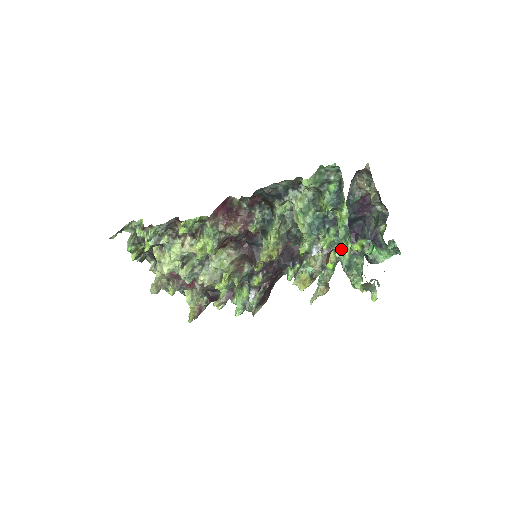
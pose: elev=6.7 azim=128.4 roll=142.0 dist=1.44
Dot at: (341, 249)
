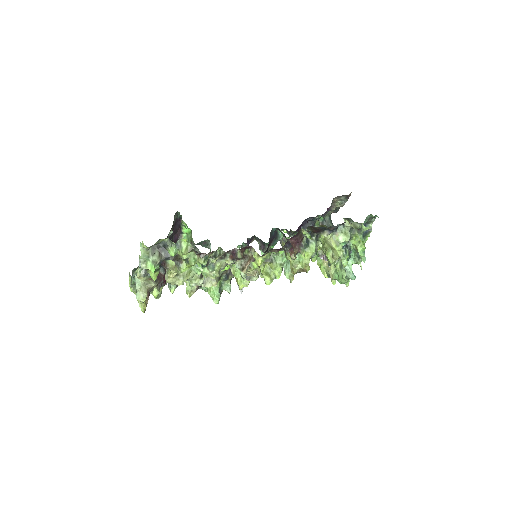
Dot at: occluded
